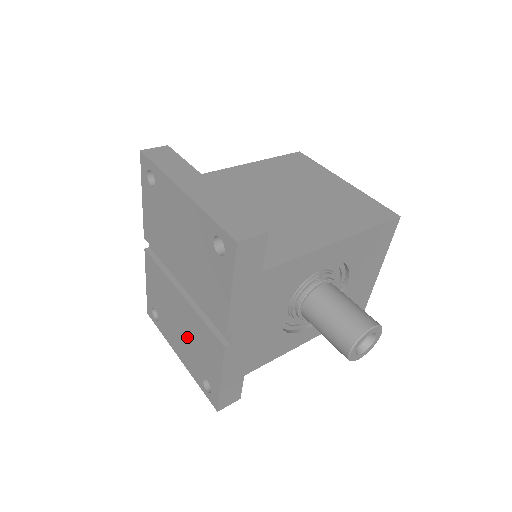
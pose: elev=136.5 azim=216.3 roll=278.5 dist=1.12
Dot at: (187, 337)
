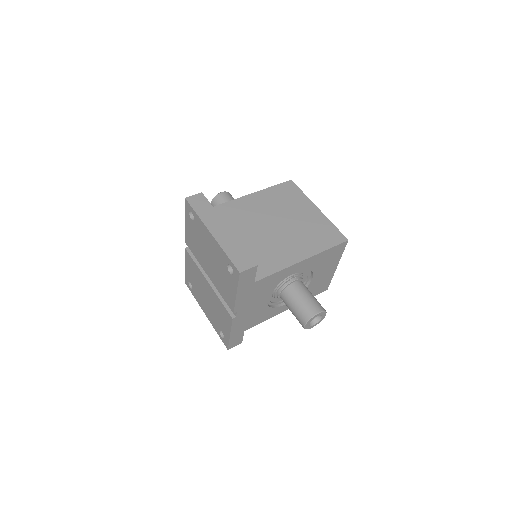
Dot at: (211, 306)
